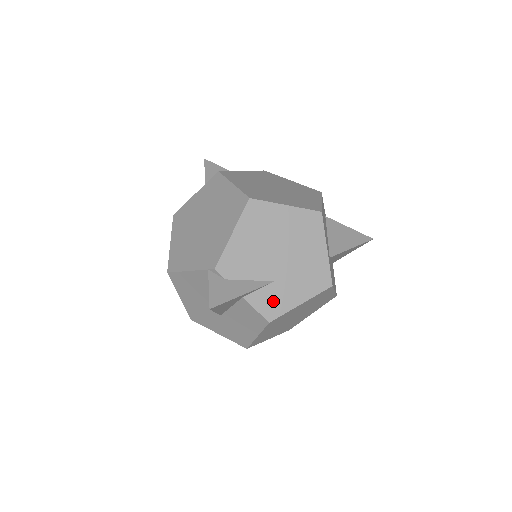
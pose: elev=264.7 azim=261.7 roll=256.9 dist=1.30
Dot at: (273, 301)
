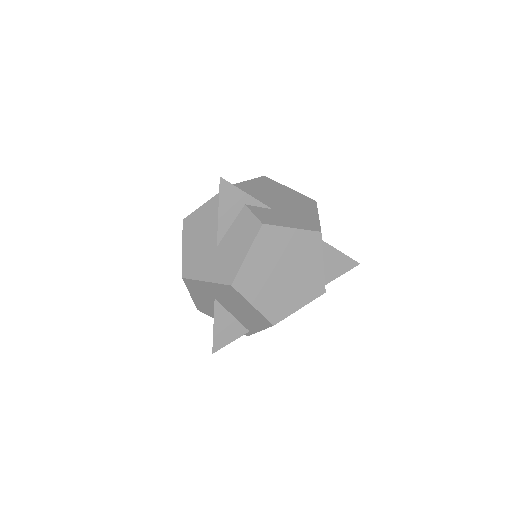
Dot at: (269, 216)
